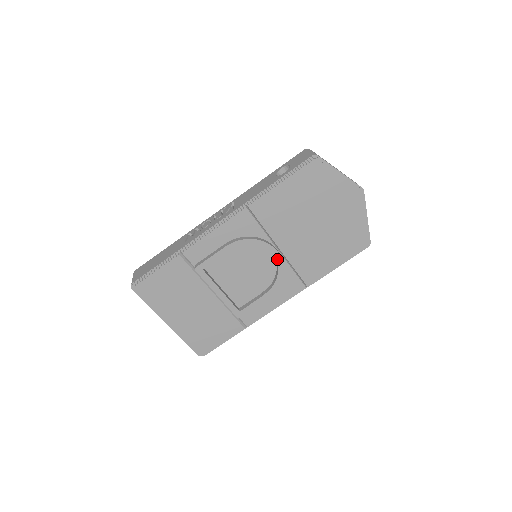
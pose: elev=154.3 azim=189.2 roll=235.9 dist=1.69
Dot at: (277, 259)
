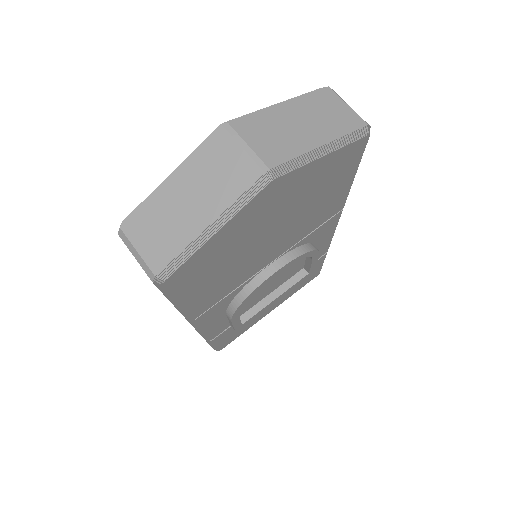
Dot at: (284, 268)
